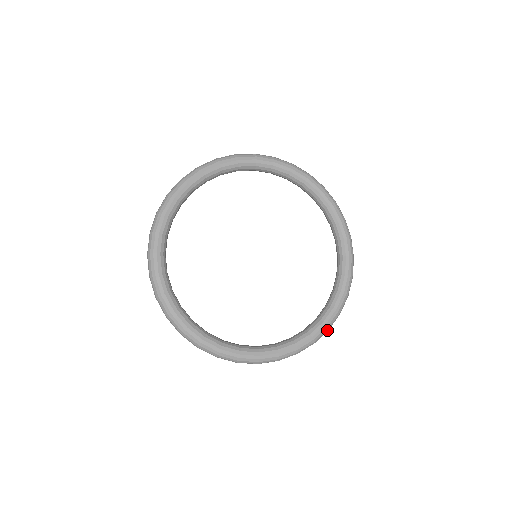
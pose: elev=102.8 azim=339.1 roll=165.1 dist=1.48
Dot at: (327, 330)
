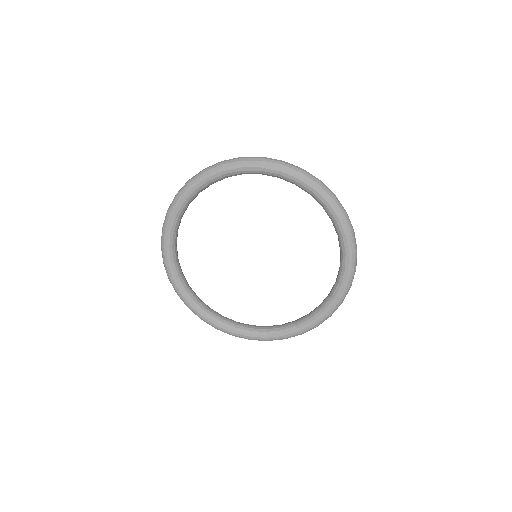
Dot at: (328, 317)
